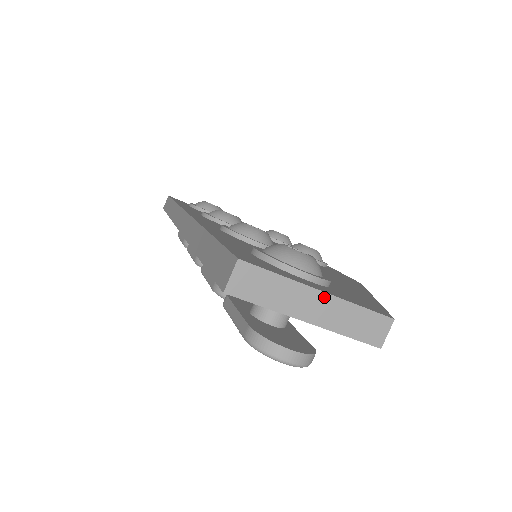
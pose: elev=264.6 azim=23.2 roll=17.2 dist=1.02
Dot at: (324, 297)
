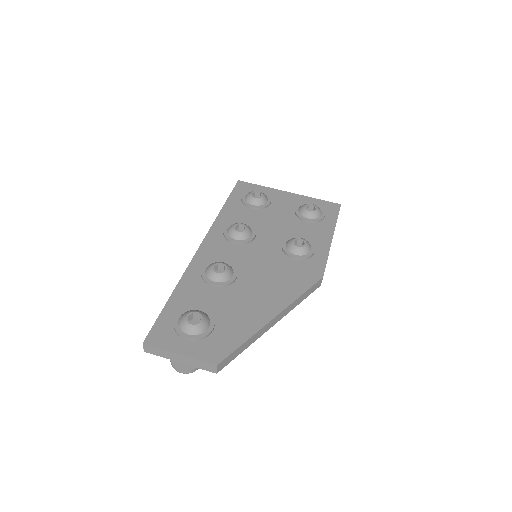
Dot at: (181, 356)
